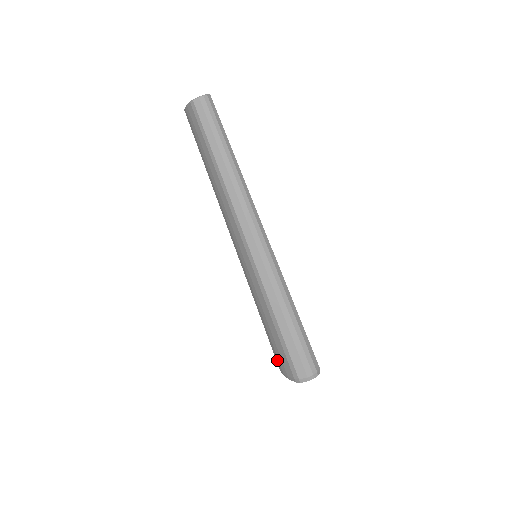
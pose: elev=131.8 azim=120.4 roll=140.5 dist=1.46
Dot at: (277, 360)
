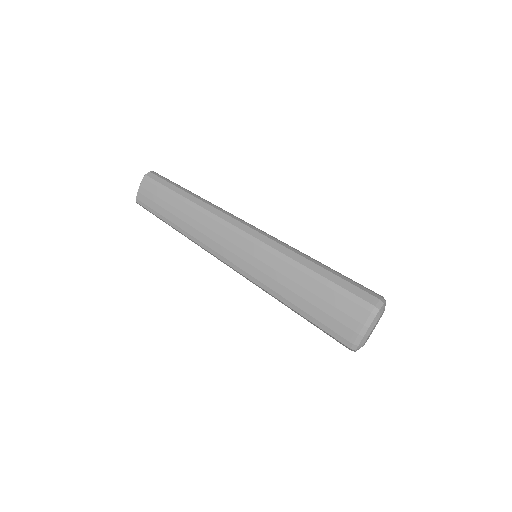
Dot at: (342, 330)
